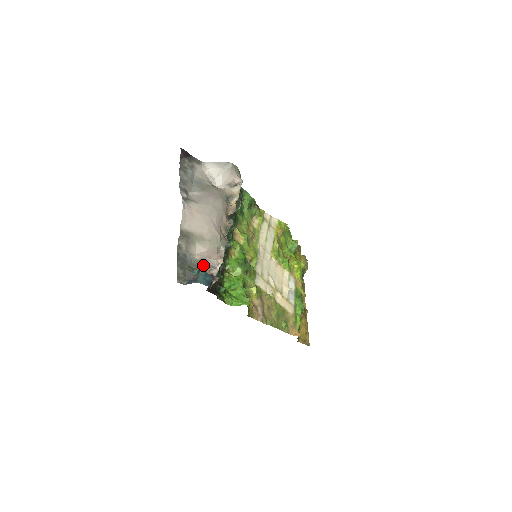
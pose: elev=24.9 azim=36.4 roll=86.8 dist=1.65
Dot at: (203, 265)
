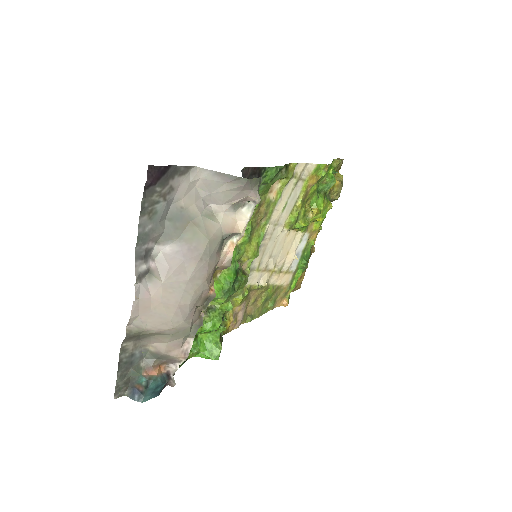
Dot at: (158, 360)
